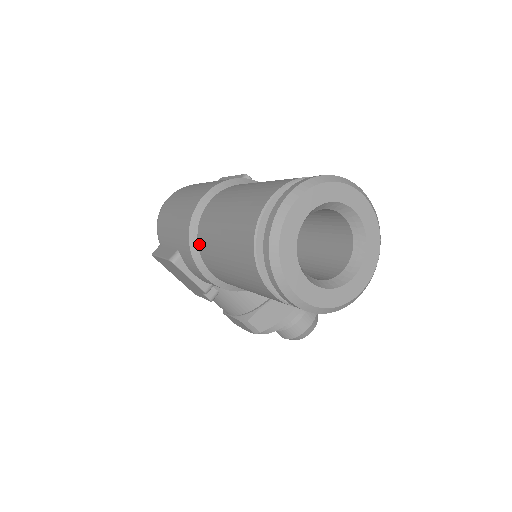
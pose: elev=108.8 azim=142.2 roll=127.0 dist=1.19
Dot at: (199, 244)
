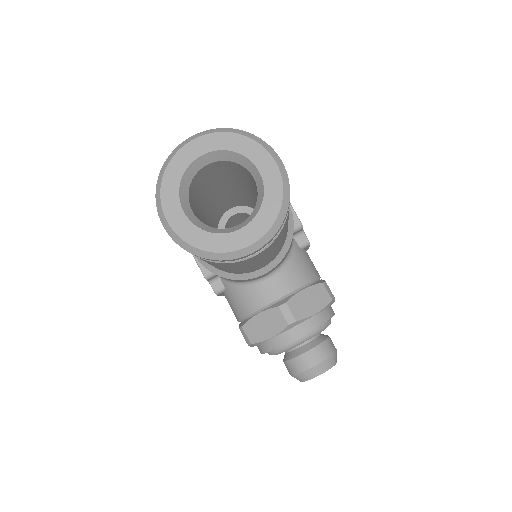
Dot at: occluded
